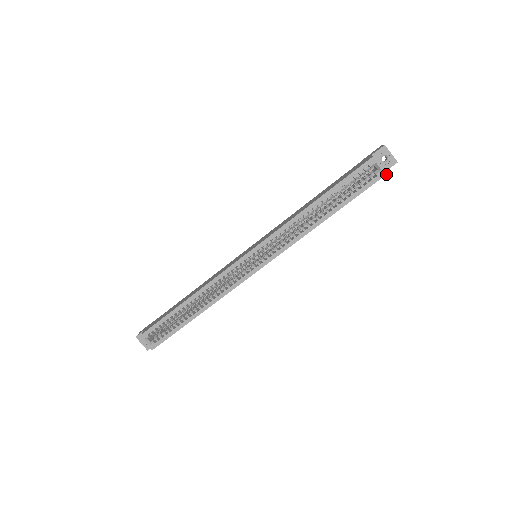
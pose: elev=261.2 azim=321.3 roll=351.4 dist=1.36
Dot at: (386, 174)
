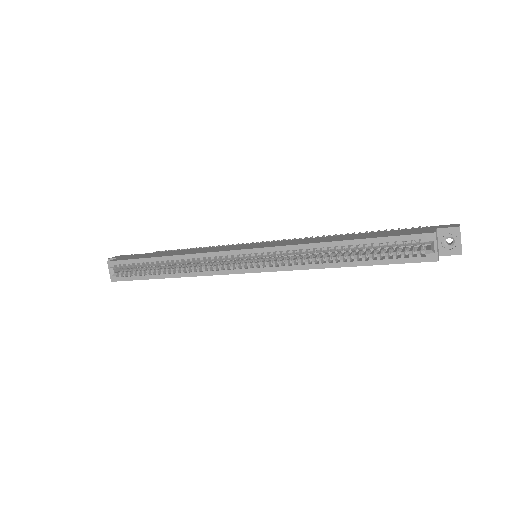
Dot at: occluded
